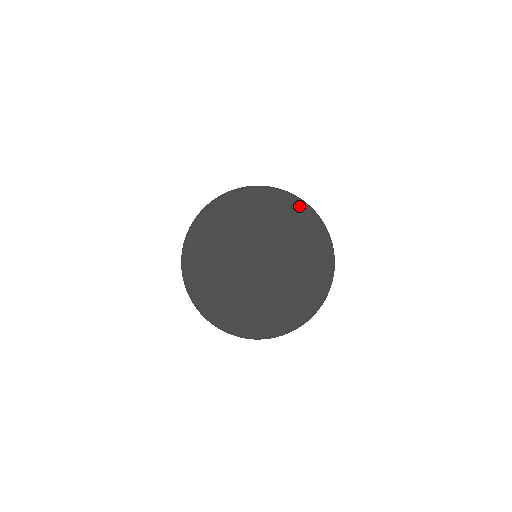
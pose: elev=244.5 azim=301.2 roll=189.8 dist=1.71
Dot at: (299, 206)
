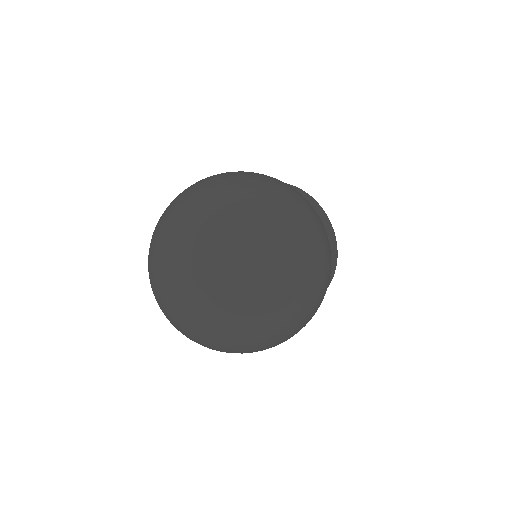
Dot at: (272, 222)
